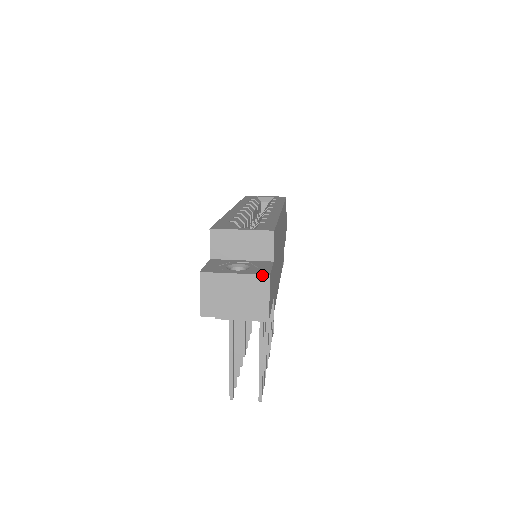
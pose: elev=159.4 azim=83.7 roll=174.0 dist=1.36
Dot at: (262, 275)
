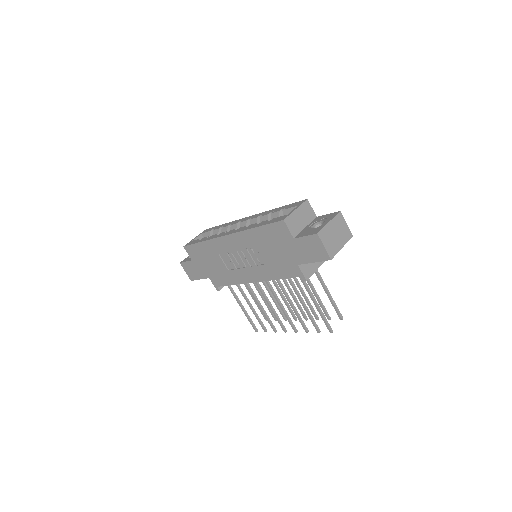
Dot at: (338, 213)
